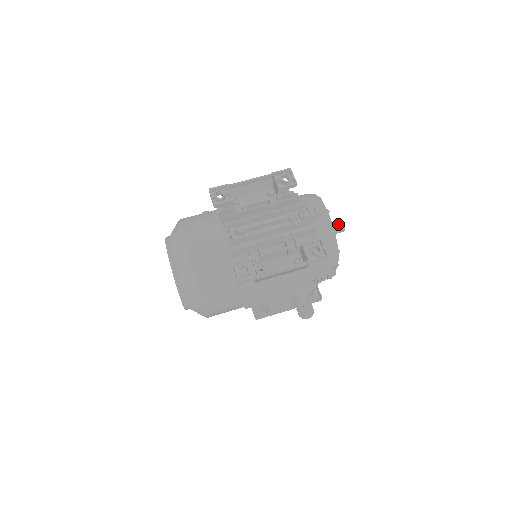
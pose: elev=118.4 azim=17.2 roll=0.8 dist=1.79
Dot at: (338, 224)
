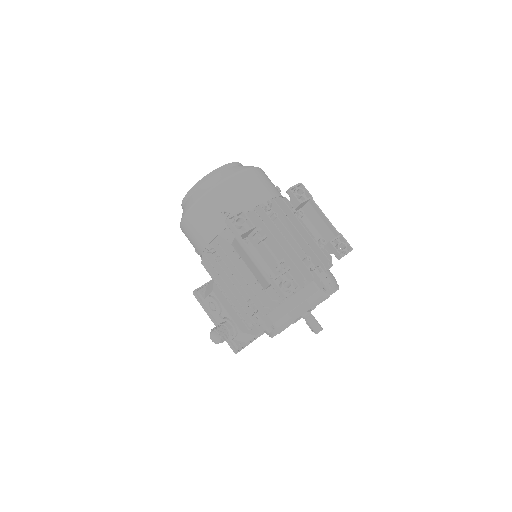
Dot at: occluded
